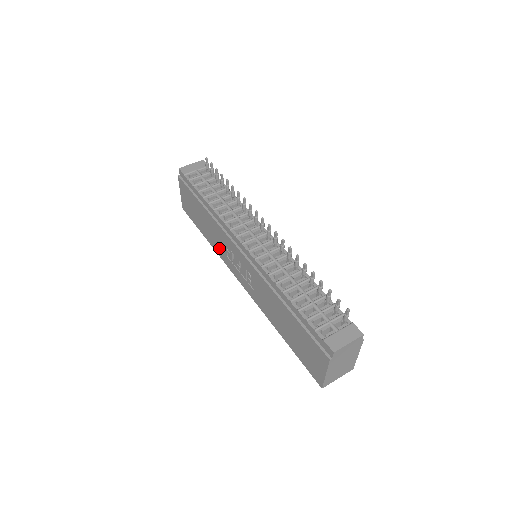
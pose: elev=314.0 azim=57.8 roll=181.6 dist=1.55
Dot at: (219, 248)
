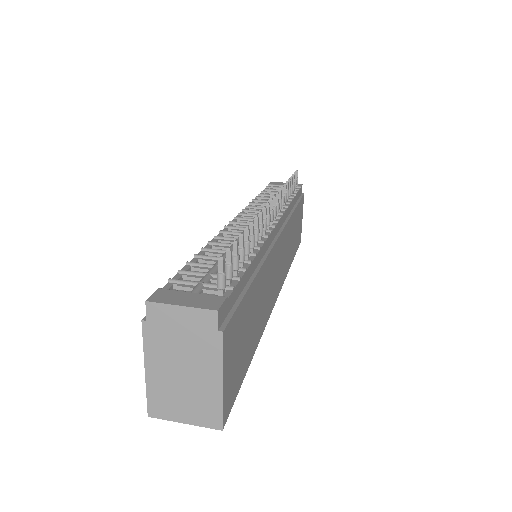
Dot at: occluded
